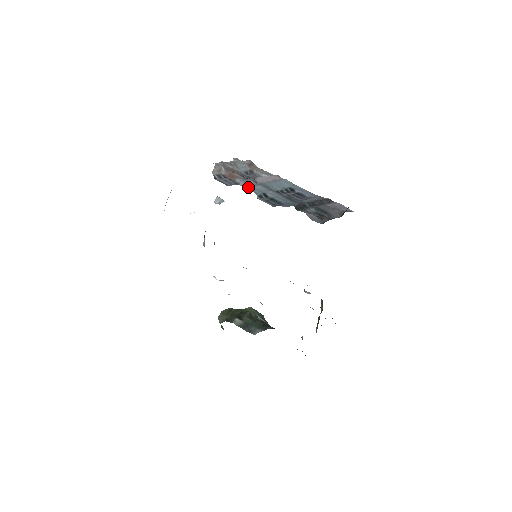
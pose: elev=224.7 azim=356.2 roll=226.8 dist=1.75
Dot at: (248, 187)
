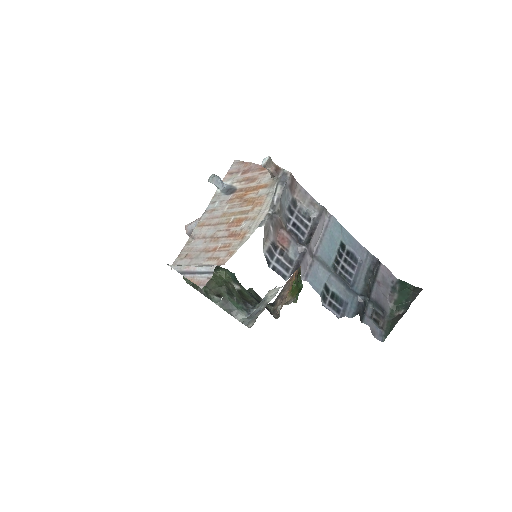
Dot at: (310, 280)
